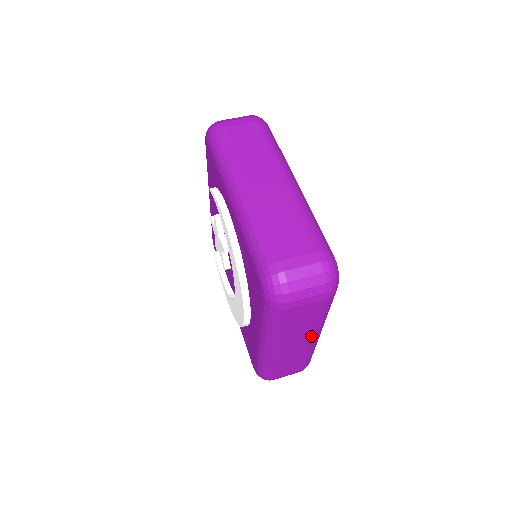
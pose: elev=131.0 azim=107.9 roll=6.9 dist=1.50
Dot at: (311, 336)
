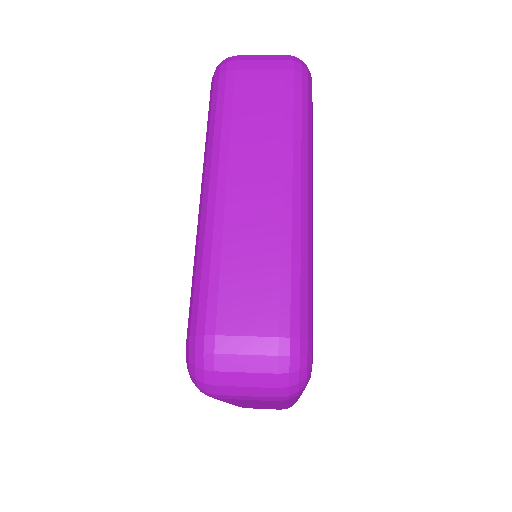
Dot at: (280, 171)
